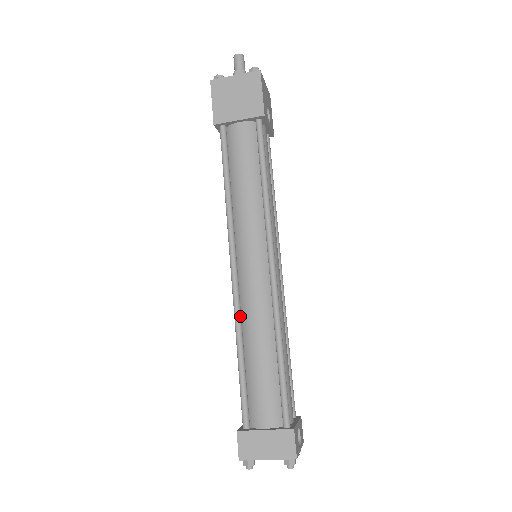
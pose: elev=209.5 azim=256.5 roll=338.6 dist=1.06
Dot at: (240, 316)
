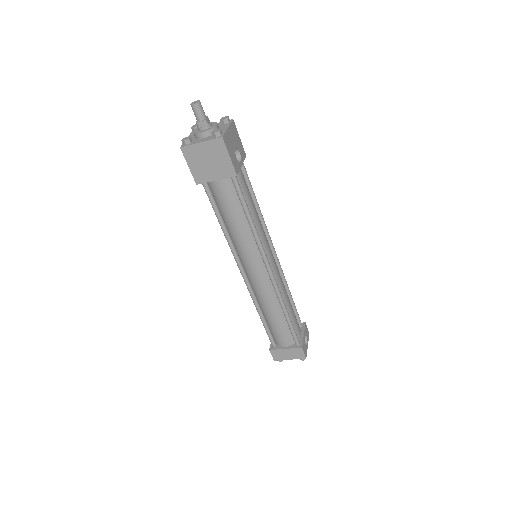
Dot at: (255, 298)
